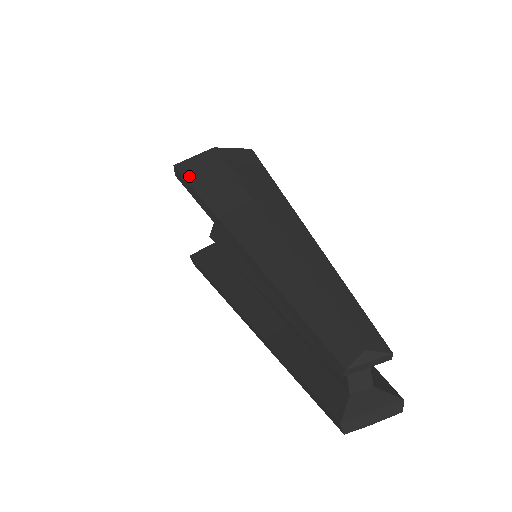
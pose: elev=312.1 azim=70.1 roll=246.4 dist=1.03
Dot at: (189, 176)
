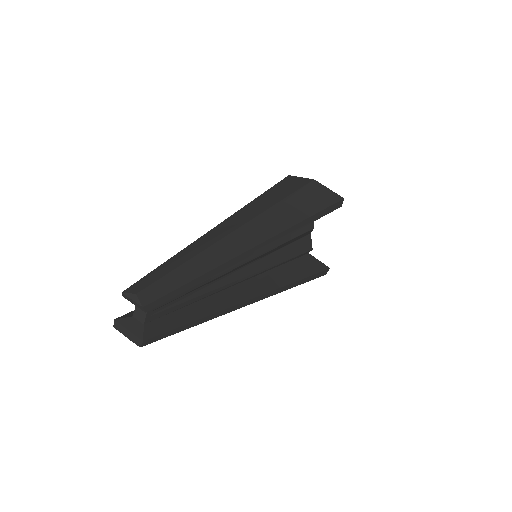
Dot at: (278, 185)
